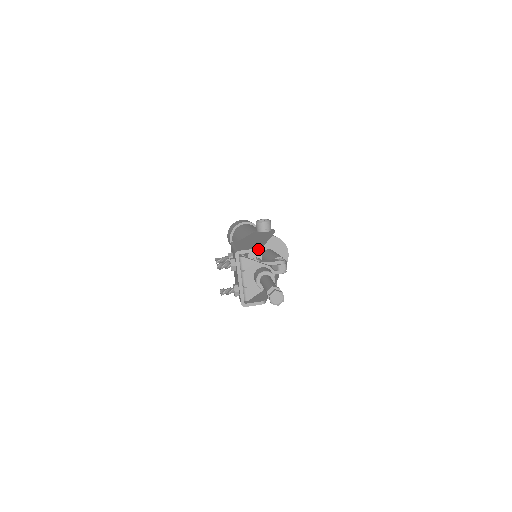
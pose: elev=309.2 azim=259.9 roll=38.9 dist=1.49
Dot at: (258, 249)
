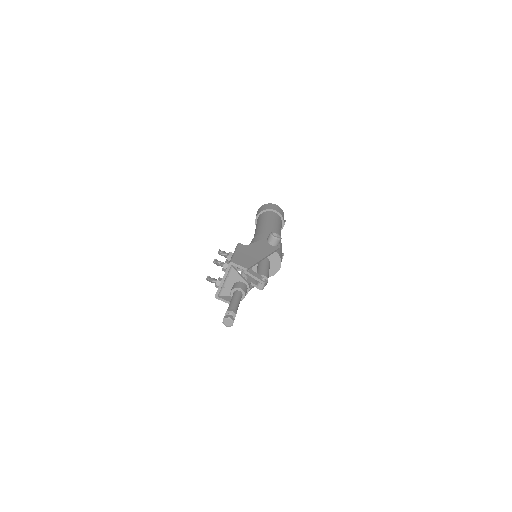
Dot at: (247, 269)
